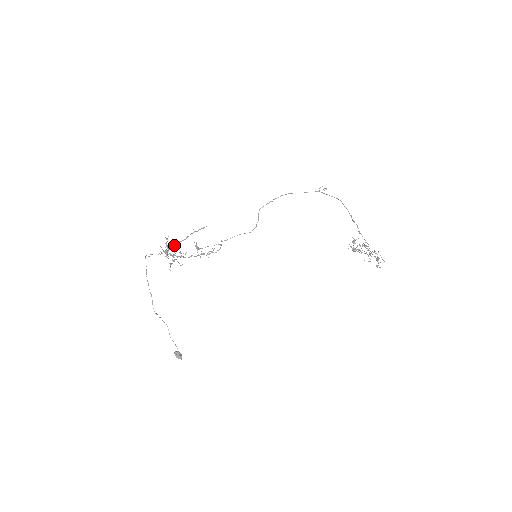
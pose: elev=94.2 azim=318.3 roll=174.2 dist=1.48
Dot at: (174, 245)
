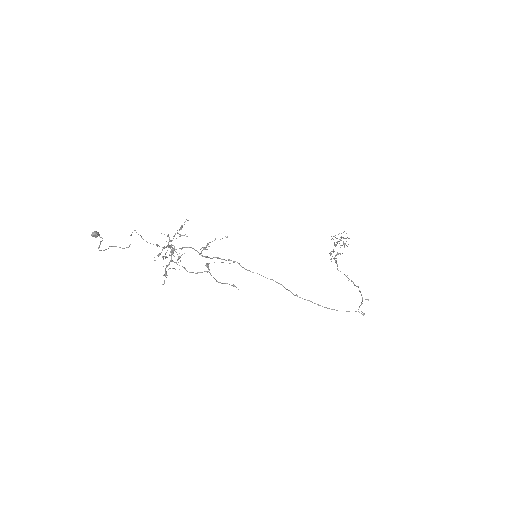
Dot at: occluded
